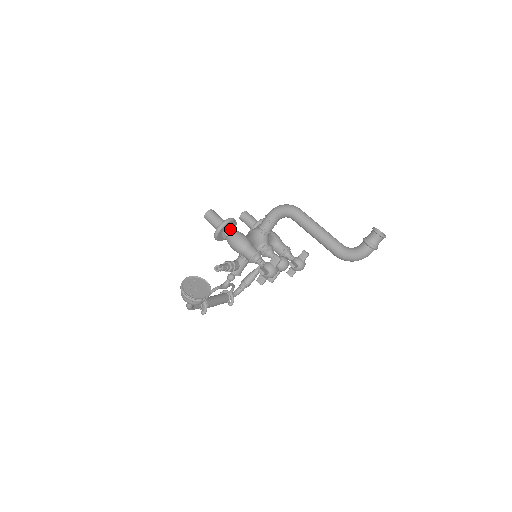
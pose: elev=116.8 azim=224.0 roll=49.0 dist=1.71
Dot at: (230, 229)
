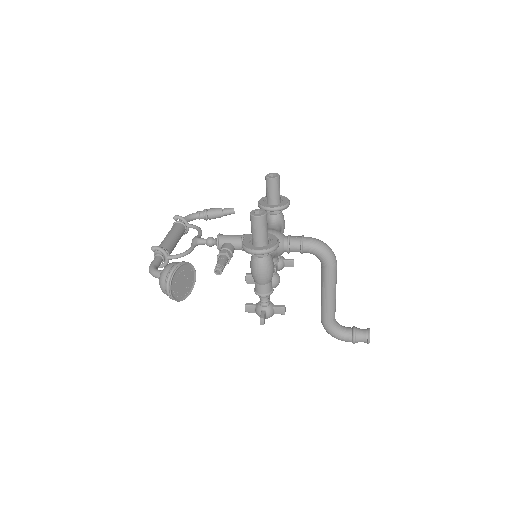
Dot at: (268, 254)
